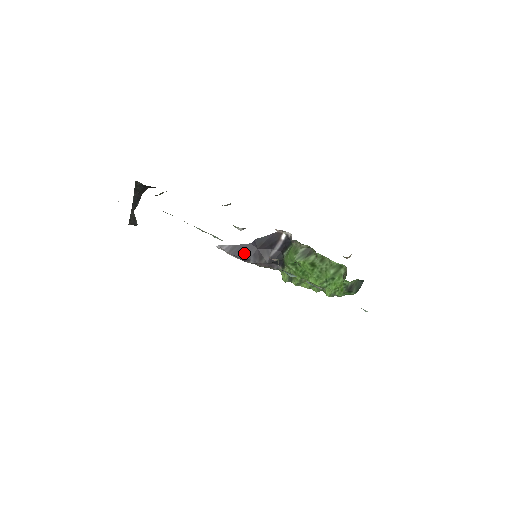
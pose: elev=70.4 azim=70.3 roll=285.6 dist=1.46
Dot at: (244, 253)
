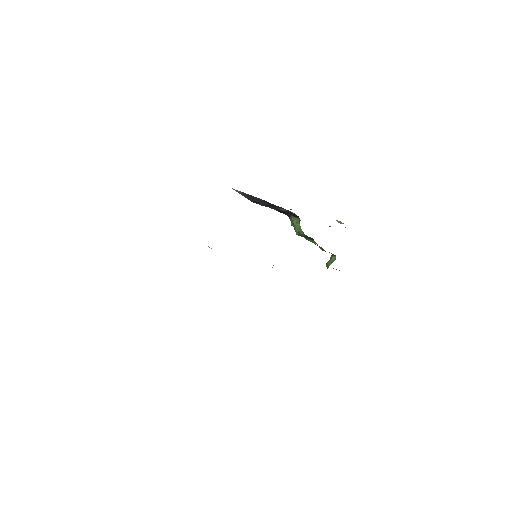
Dot at: (256, 201)
